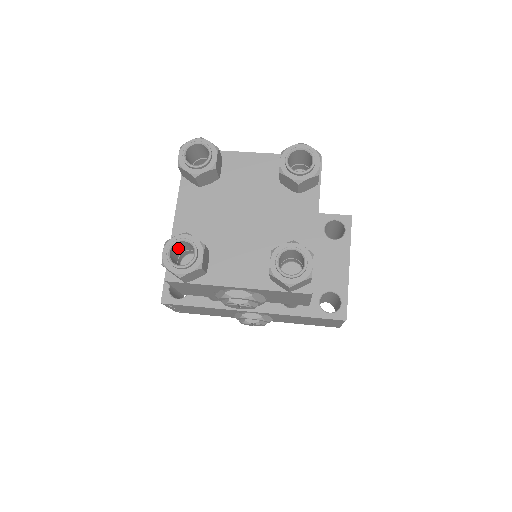
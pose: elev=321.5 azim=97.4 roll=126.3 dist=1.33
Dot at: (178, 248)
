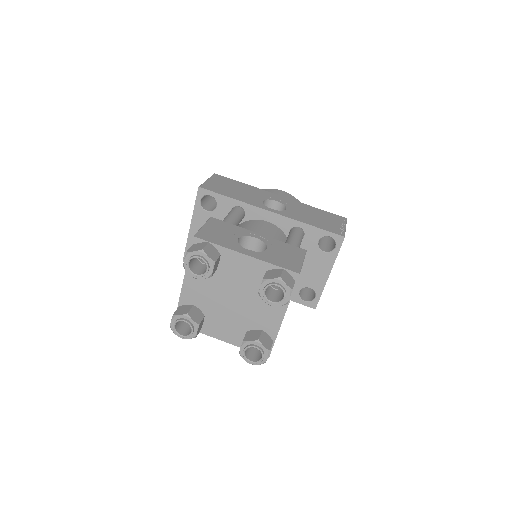
Dot at: occluded
